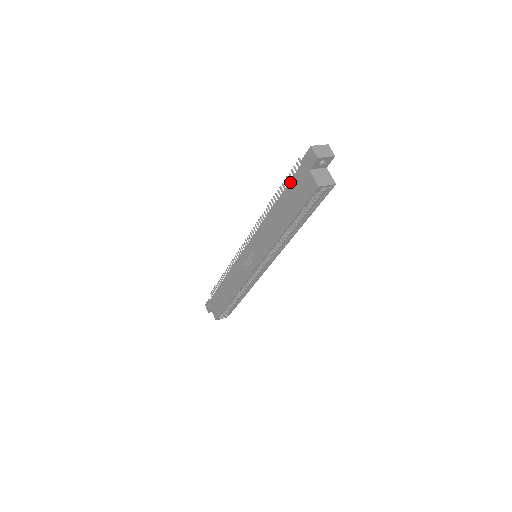
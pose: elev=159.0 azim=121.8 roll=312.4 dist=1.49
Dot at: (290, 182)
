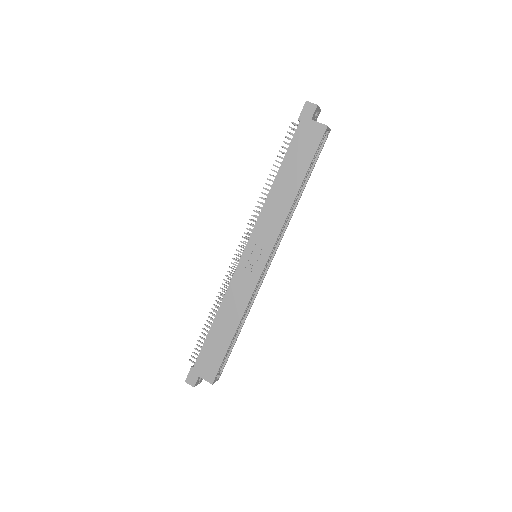
Dot at: (291, 143)
